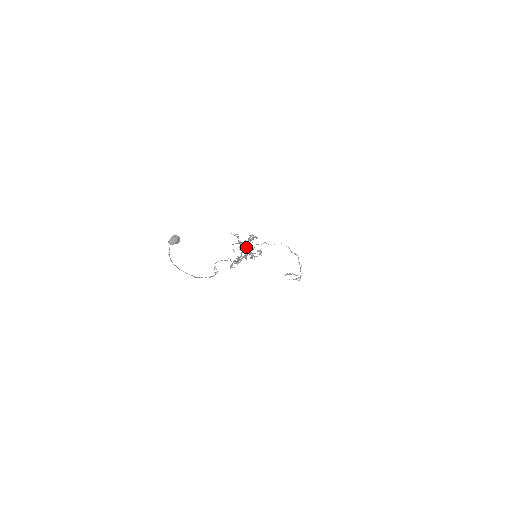
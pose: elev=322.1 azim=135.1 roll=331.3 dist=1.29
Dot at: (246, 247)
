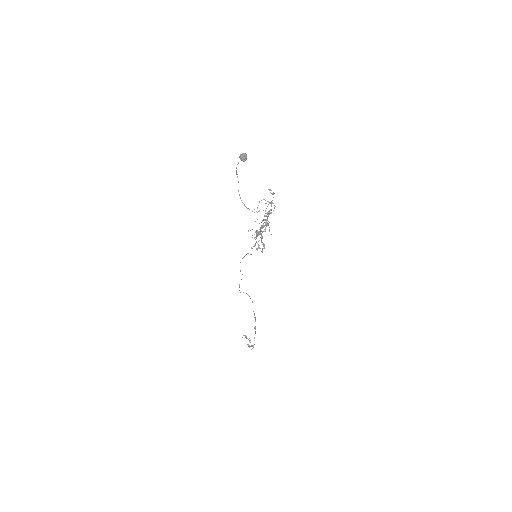
Dot at: occluded
